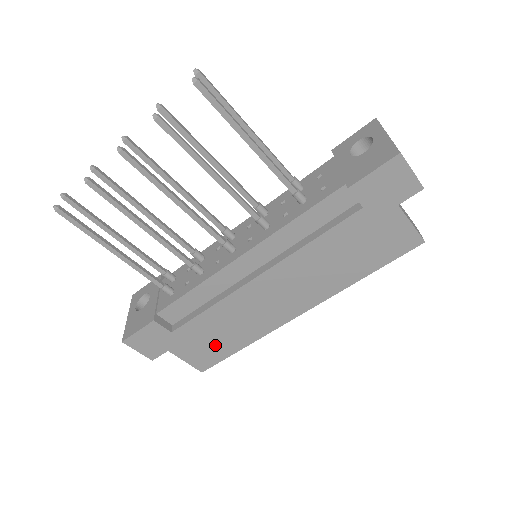
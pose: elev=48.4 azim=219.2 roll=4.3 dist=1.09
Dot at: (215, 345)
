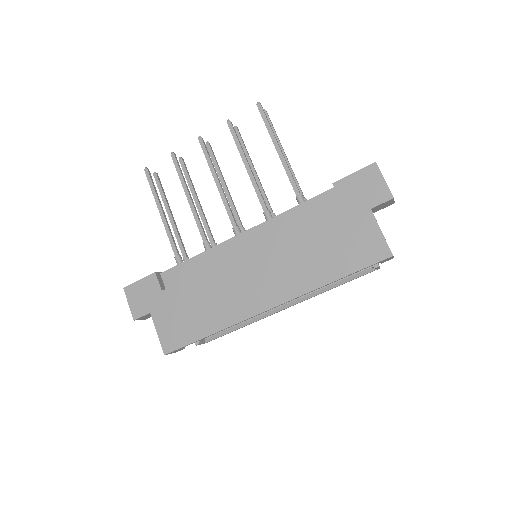
Dot at: (188, 321)
